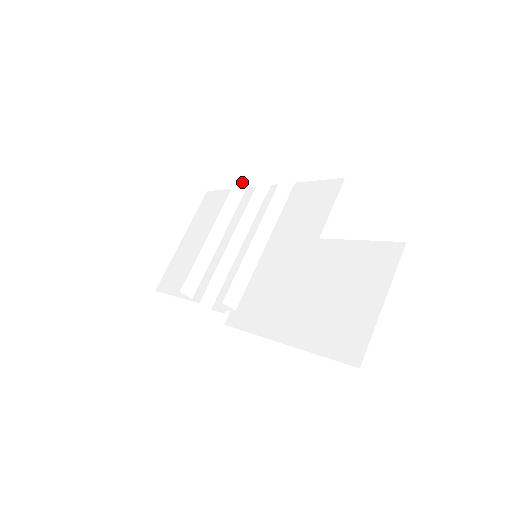
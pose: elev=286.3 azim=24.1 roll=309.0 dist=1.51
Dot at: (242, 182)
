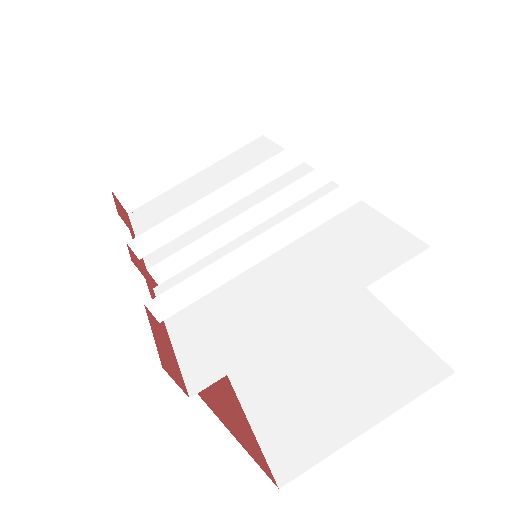
Dot at: (299, 153)
